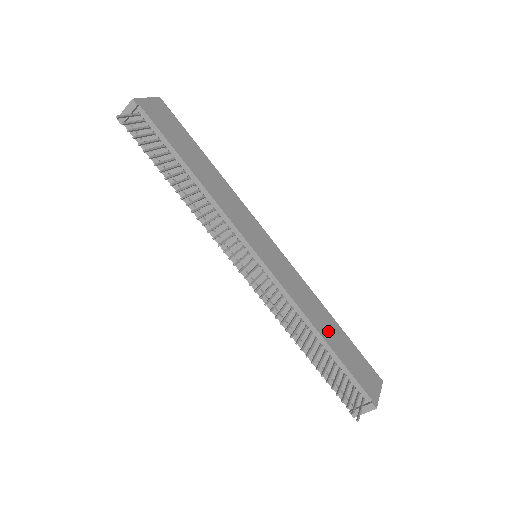
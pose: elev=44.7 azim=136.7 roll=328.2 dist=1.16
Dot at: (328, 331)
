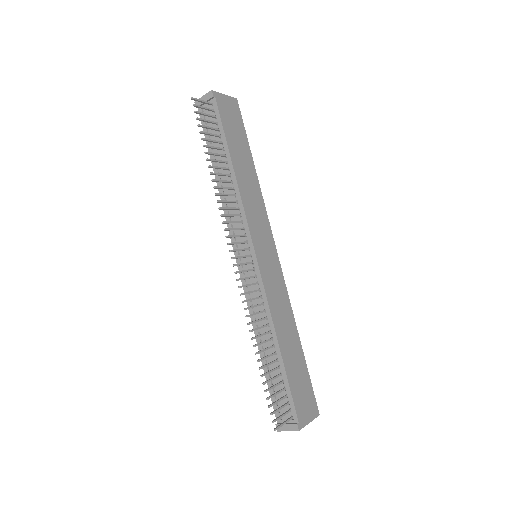
Dot at: (288, 345)
